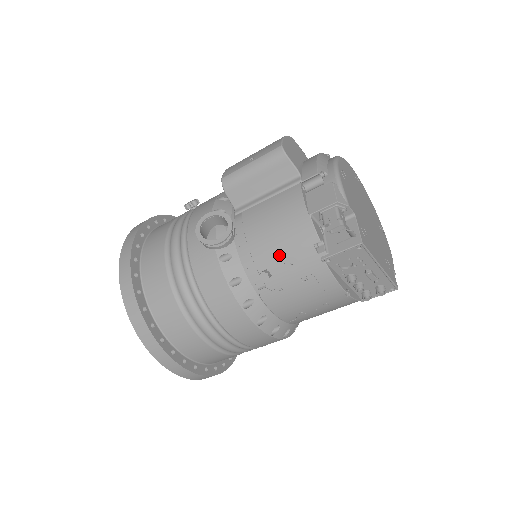
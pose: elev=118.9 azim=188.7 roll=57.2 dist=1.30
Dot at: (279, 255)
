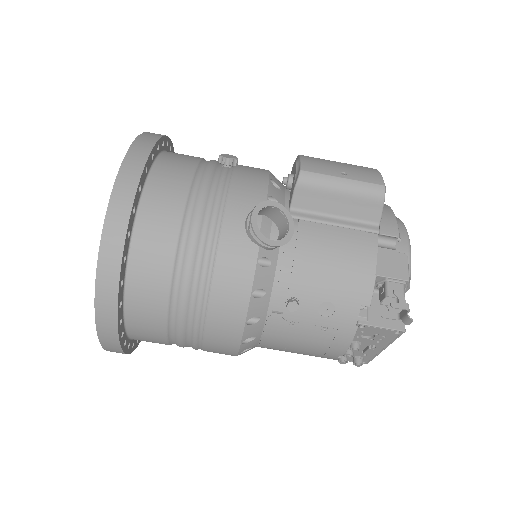
Dot at: (321, 294)
